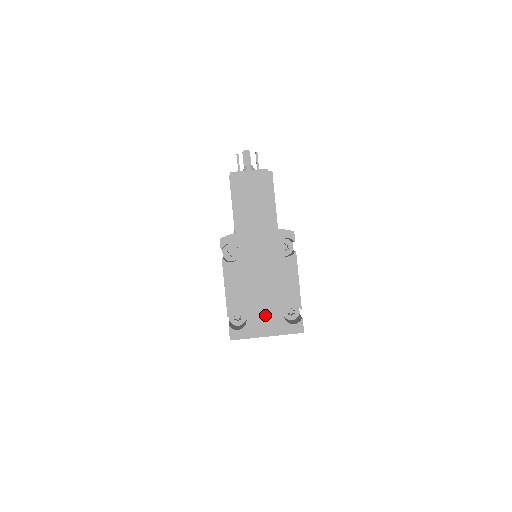
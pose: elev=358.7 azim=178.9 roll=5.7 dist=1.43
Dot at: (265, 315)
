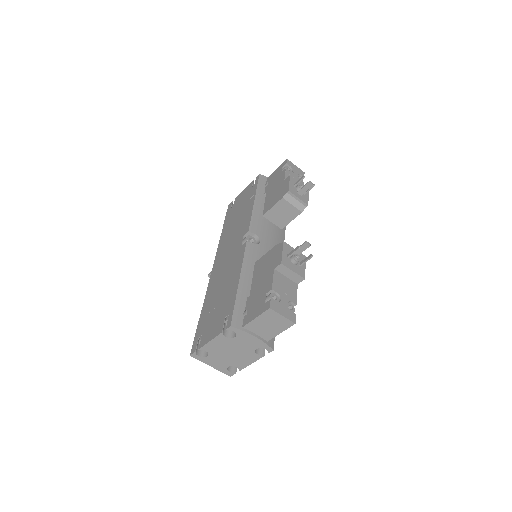
Dot at: (219, 361)
